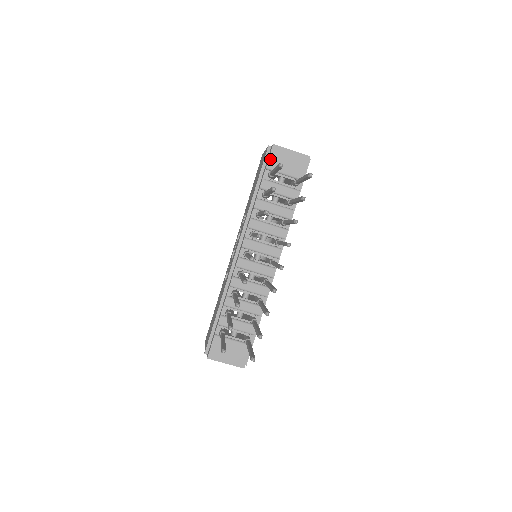
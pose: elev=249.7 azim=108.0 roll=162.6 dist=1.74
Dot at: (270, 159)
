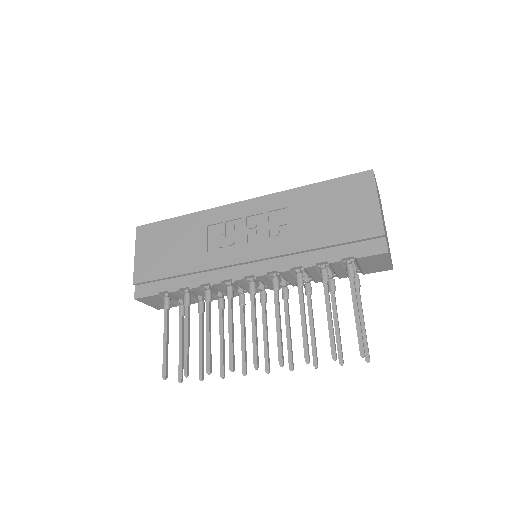
Dot at: (368, 257)
